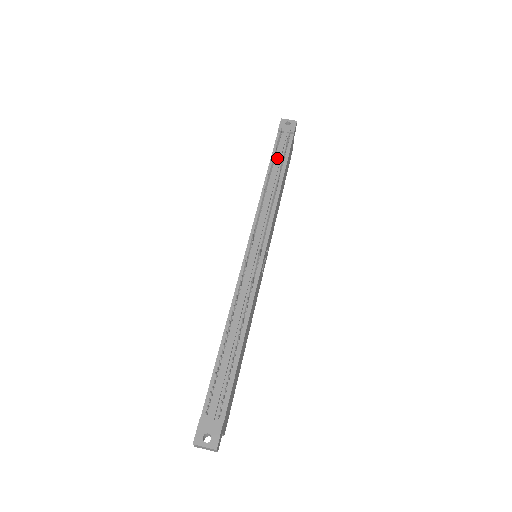
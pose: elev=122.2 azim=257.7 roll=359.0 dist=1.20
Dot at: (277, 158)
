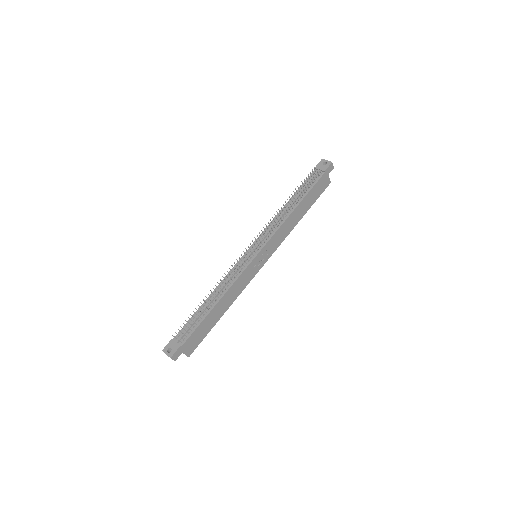
Dot at: (301, 189)
